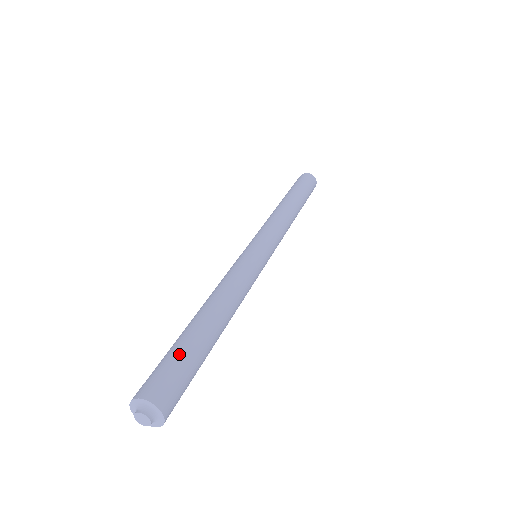
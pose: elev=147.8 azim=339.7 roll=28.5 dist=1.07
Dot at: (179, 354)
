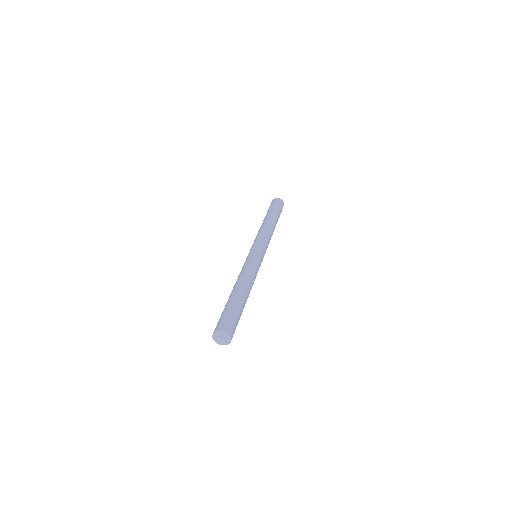
Dot at: (237, 313)
